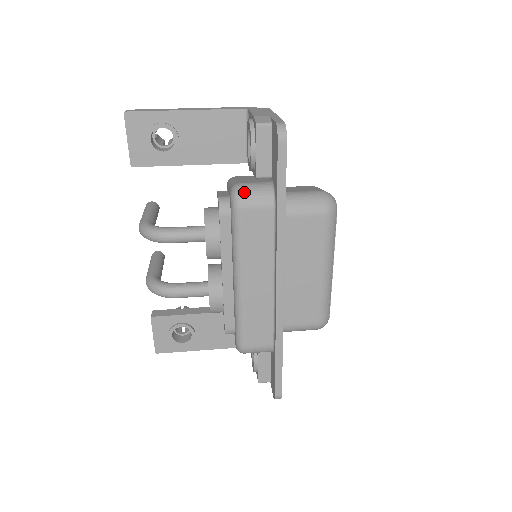
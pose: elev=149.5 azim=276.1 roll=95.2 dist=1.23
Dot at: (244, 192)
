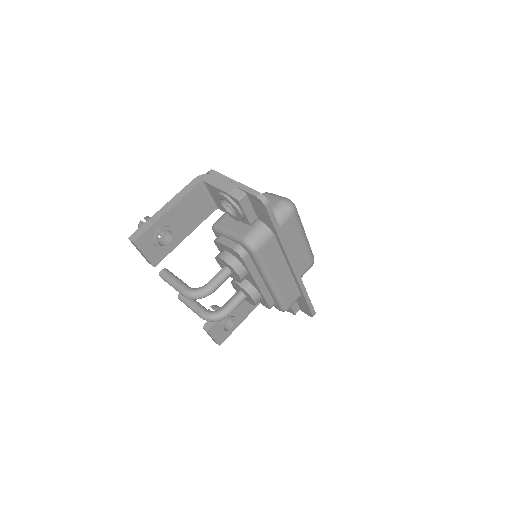
Dot at: (254, 240)
